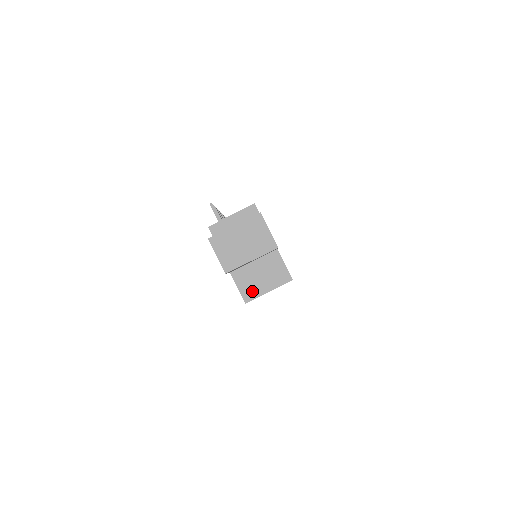
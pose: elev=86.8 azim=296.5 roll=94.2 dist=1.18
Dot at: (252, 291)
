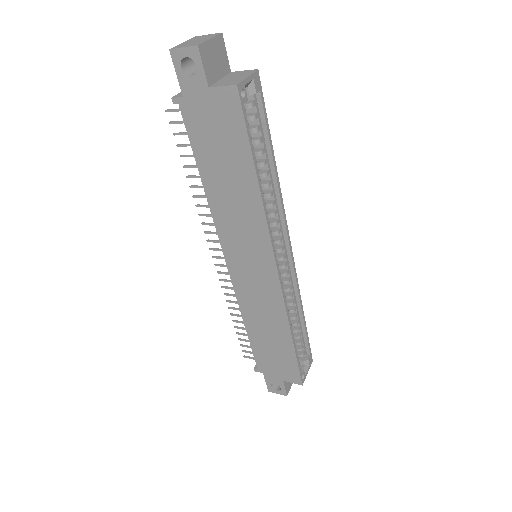
Dot at: (235, 82)
